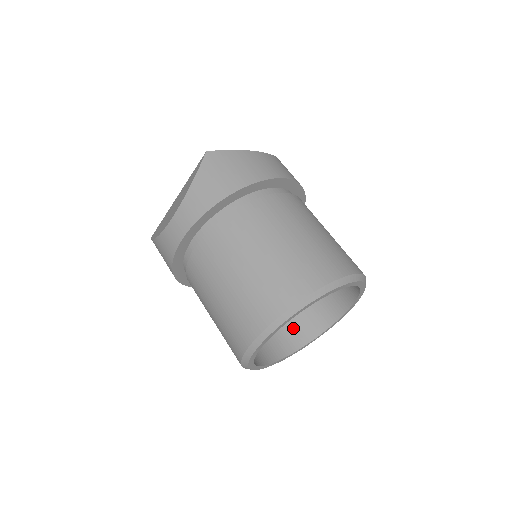
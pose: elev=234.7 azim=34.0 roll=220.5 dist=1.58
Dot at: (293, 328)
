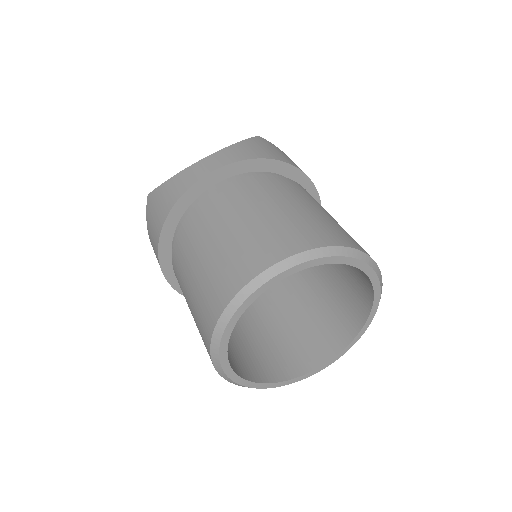
Dot at: (259, 361)
